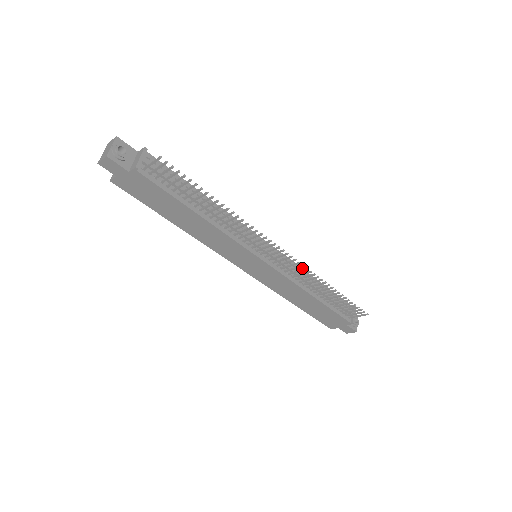
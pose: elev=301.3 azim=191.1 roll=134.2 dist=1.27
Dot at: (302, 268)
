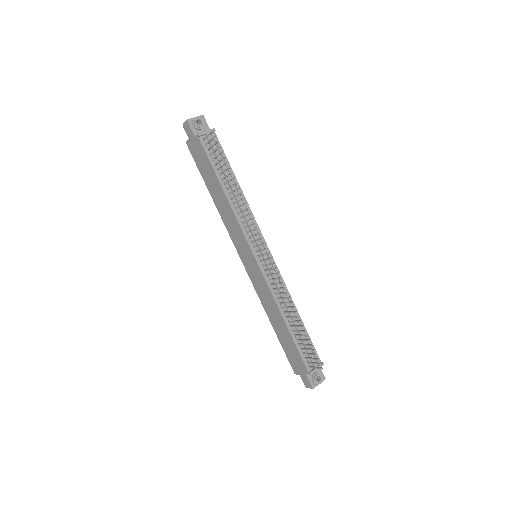
Dot at: occluded
